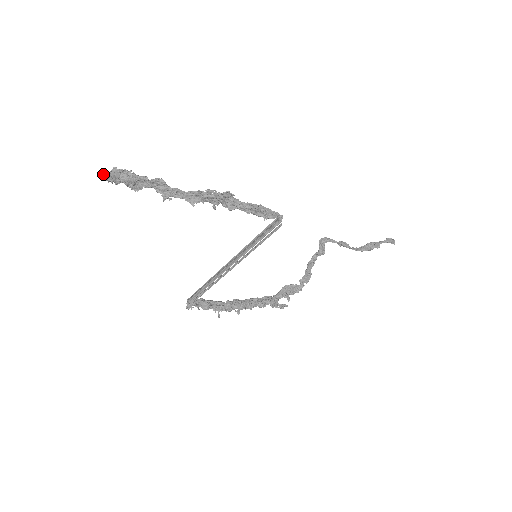
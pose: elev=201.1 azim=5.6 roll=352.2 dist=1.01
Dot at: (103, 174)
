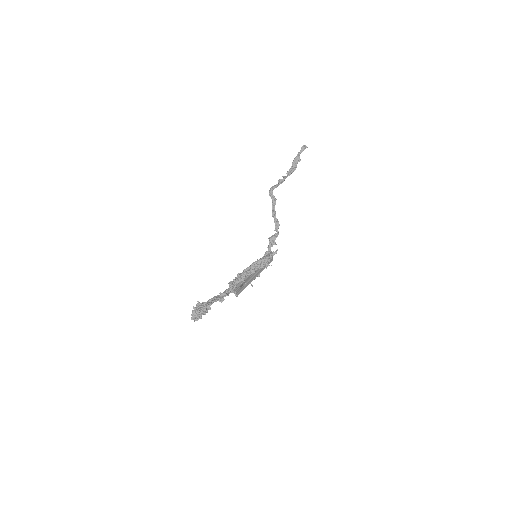
Dot at: (192, 318)
